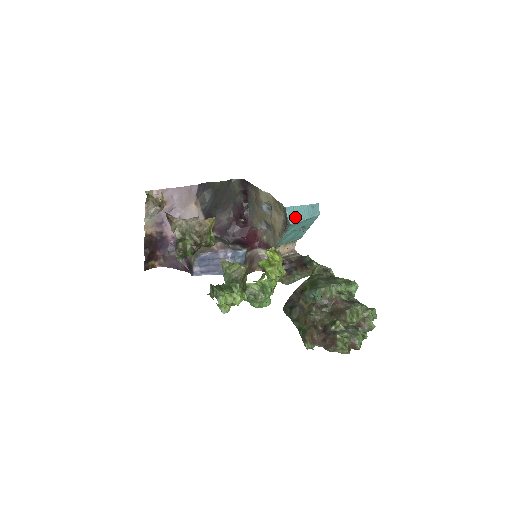
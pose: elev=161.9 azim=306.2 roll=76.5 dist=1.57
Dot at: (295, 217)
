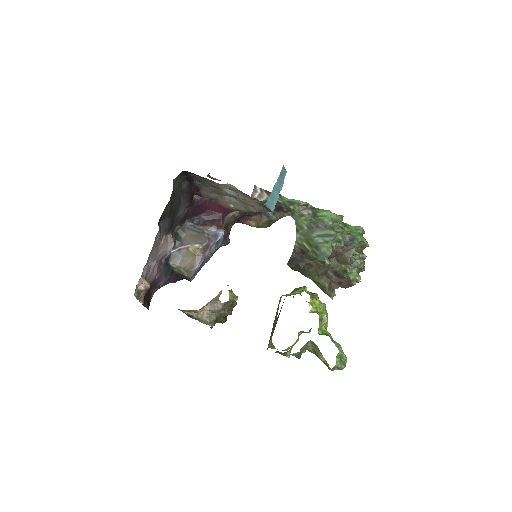
Dot at: (273, 201)
